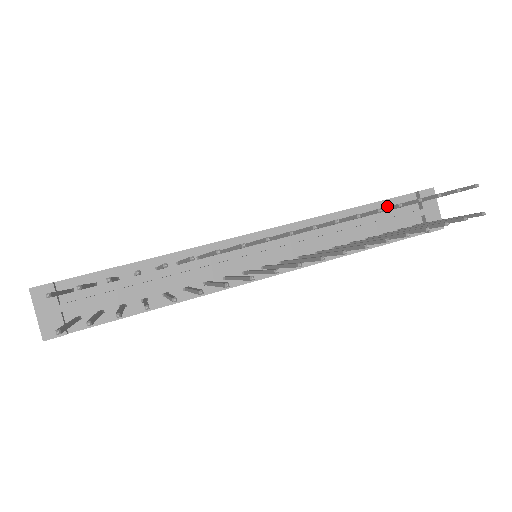
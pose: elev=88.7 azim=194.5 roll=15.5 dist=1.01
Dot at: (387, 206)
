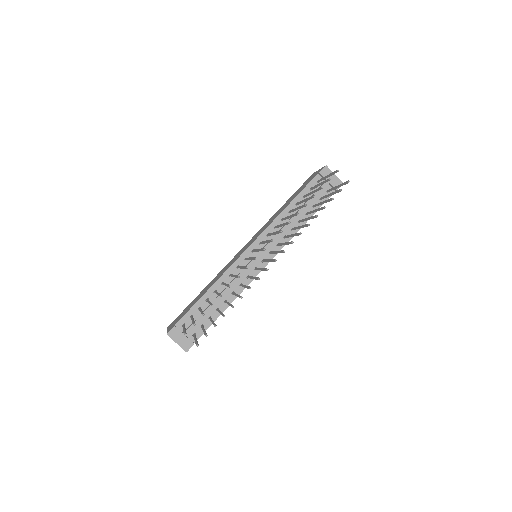
Dot at: (307, 191)
